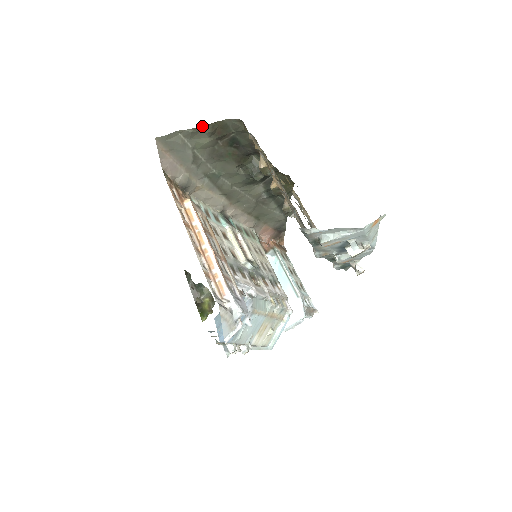
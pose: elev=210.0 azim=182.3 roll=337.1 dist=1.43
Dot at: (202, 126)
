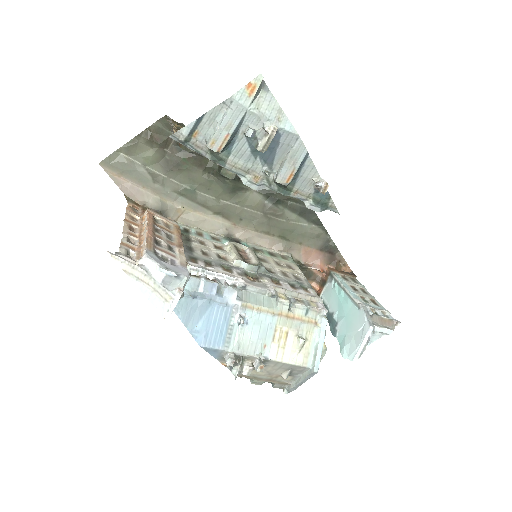
Dot at: (136, 137)
